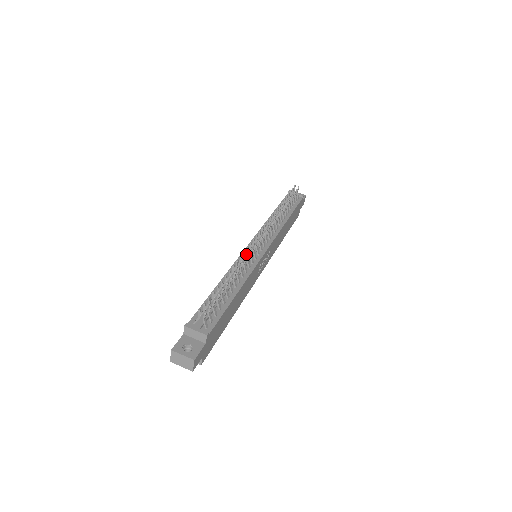
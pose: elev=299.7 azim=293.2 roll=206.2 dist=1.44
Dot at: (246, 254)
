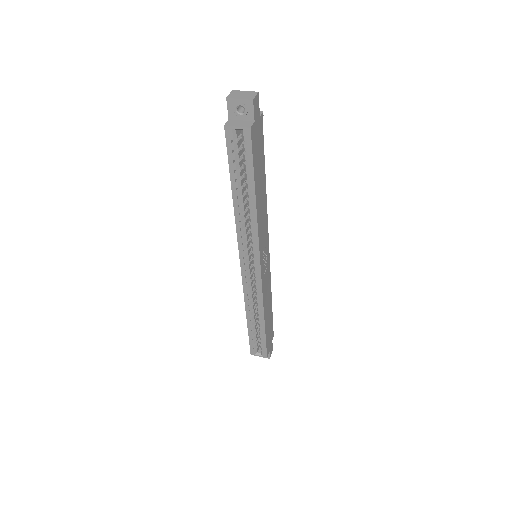
Dot at: occluded
